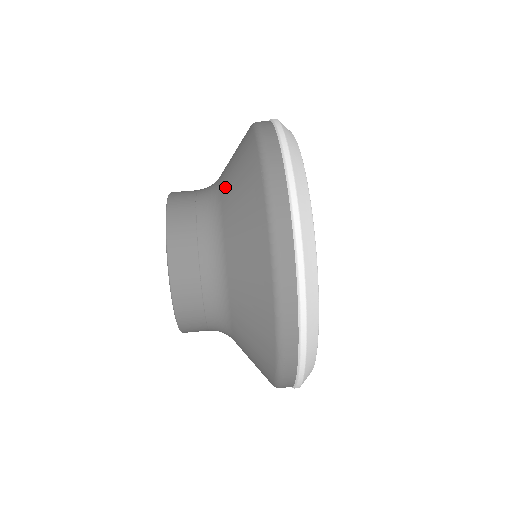
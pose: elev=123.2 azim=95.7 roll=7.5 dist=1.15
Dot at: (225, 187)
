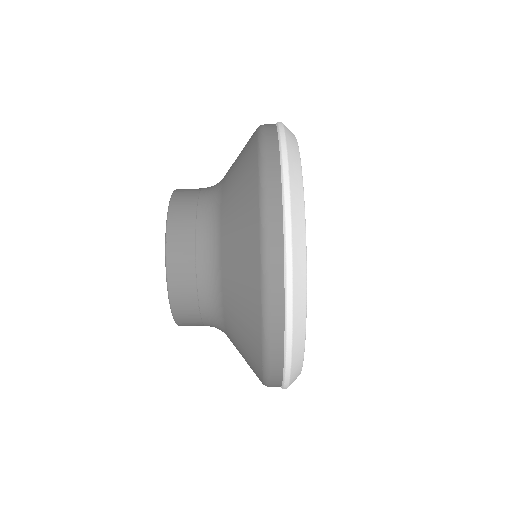
Dot at: (227, 310)
